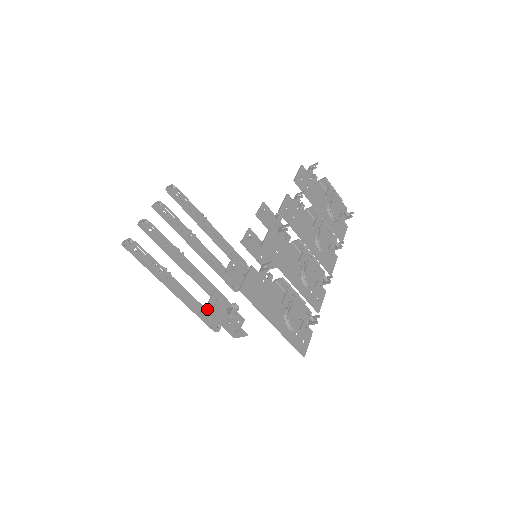
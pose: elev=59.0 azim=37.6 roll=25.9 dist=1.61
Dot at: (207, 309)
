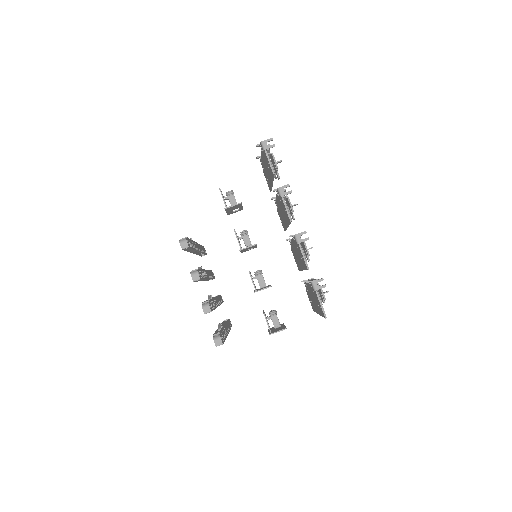
Dot at: occluded
